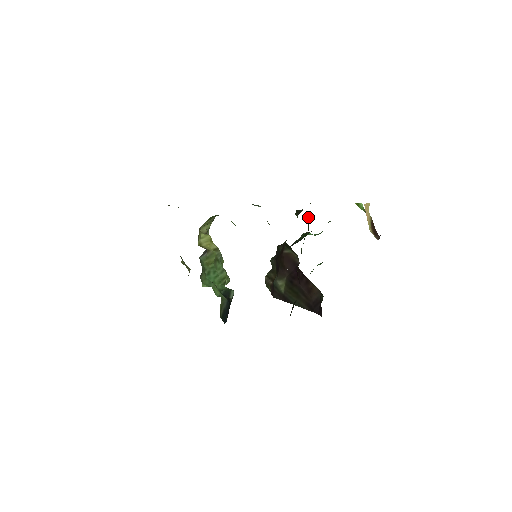
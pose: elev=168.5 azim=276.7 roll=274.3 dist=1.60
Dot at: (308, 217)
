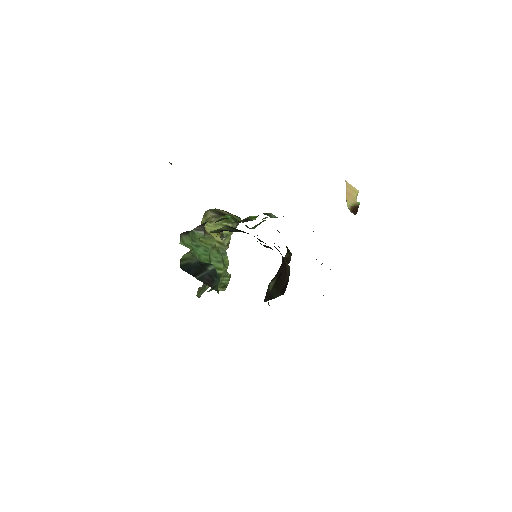
Dot at: occluded
